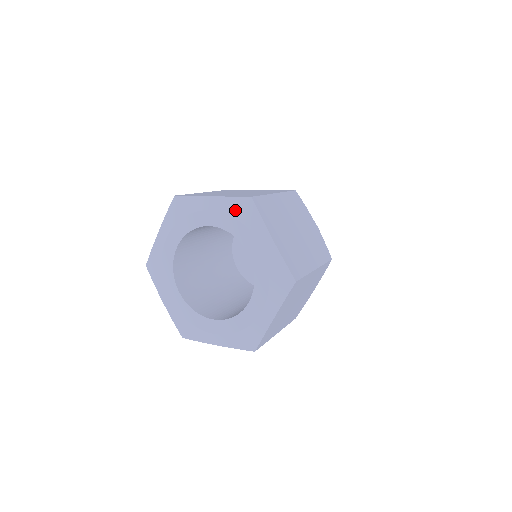
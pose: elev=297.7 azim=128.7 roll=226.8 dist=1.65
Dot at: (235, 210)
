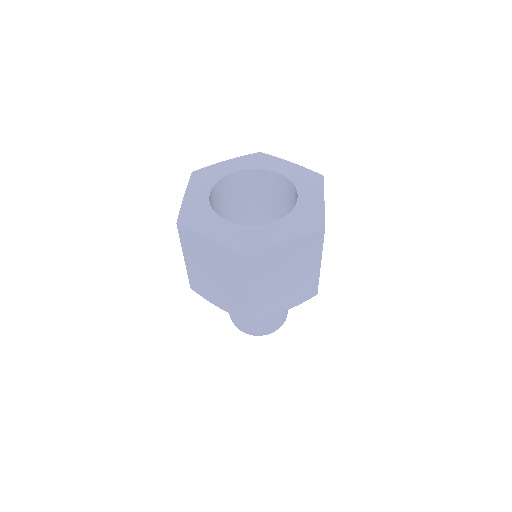
Dot at: (252, 158)
